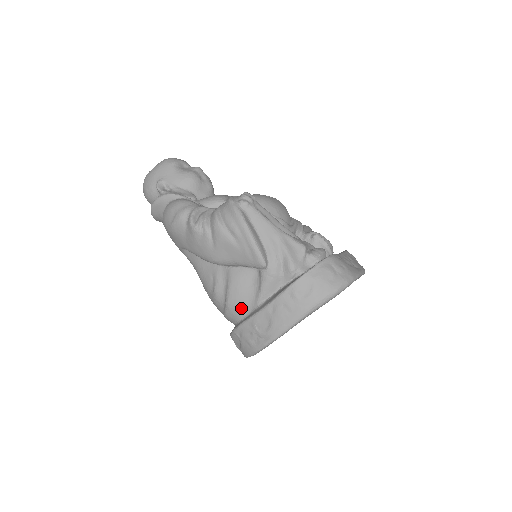
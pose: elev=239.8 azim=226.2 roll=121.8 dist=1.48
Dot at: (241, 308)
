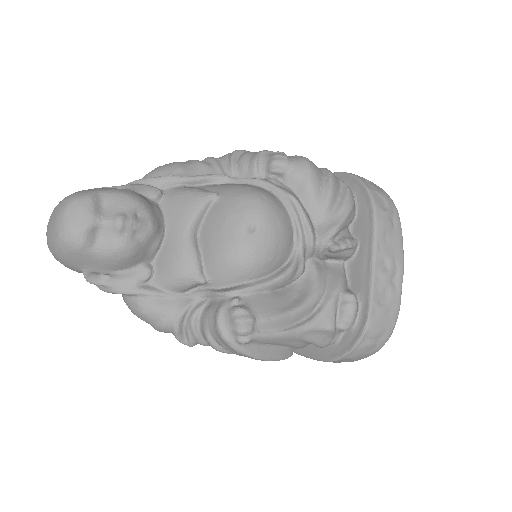
Dot at: occluded
